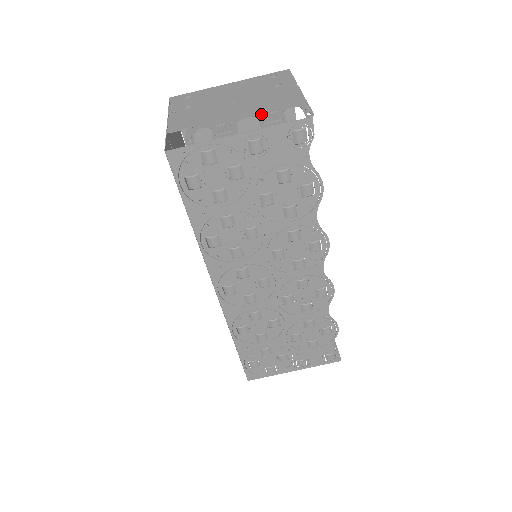
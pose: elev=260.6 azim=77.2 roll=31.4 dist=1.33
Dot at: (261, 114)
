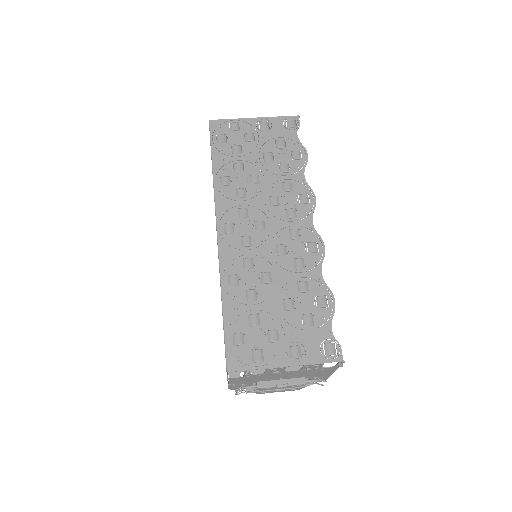
Dot at: occluded
